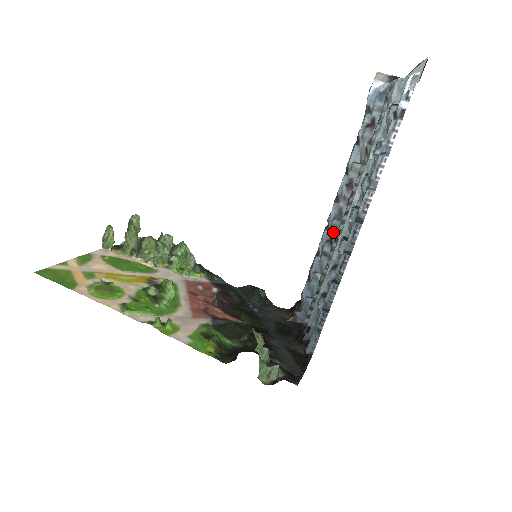
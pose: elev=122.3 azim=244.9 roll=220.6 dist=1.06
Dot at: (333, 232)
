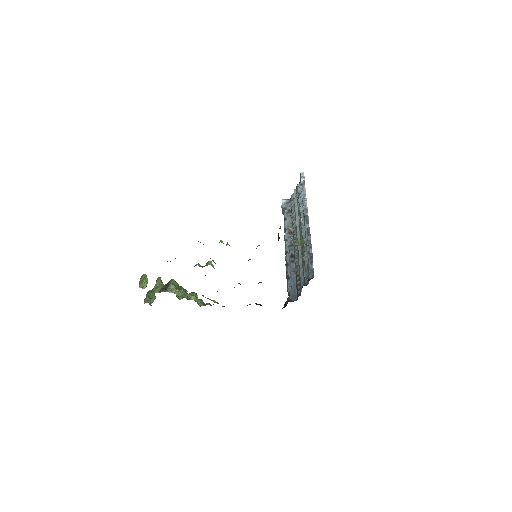
Dot at: (292, 251)
